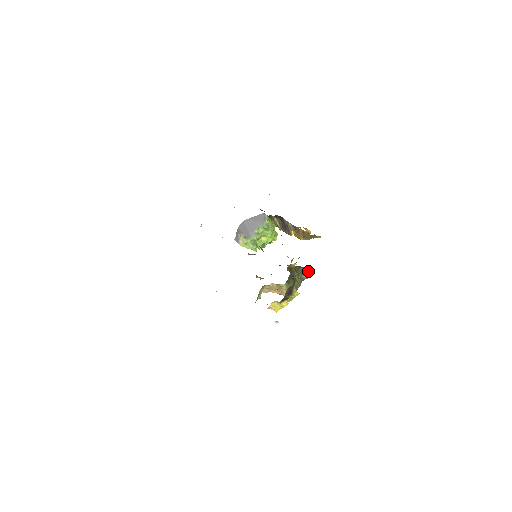
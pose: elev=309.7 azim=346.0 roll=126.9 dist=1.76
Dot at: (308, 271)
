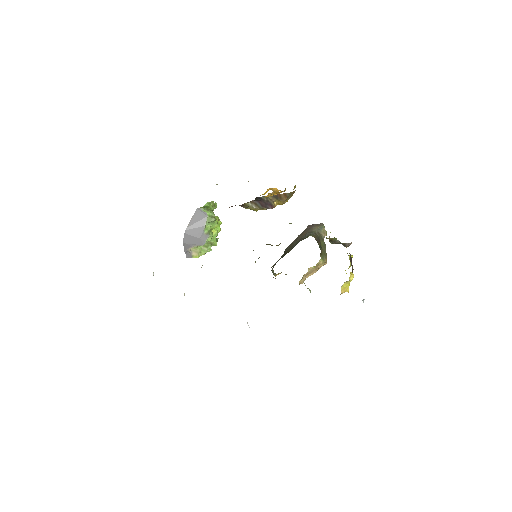
Dot at: (321, 227)
